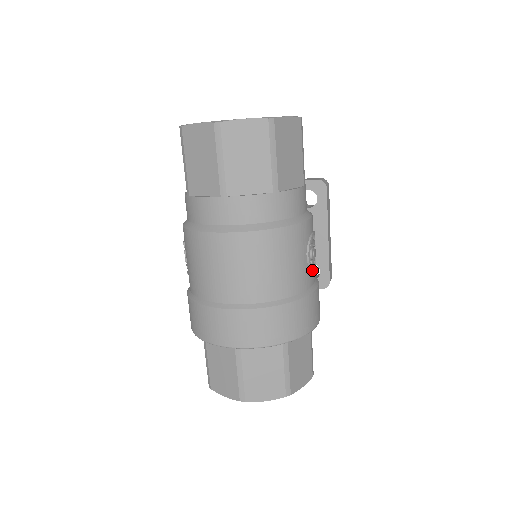
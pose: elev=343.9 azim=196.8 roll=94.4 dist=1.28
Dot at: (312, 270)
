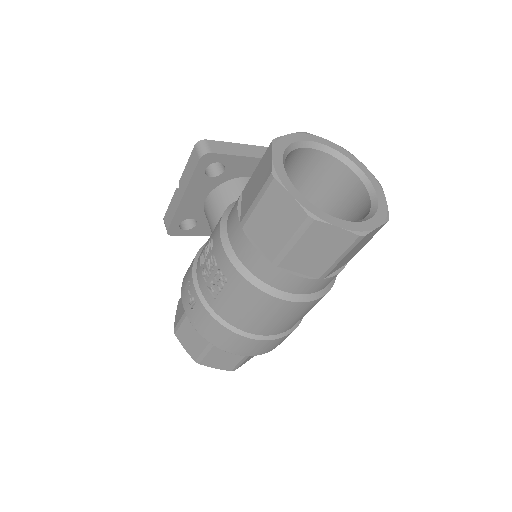
Dot at: occluded
